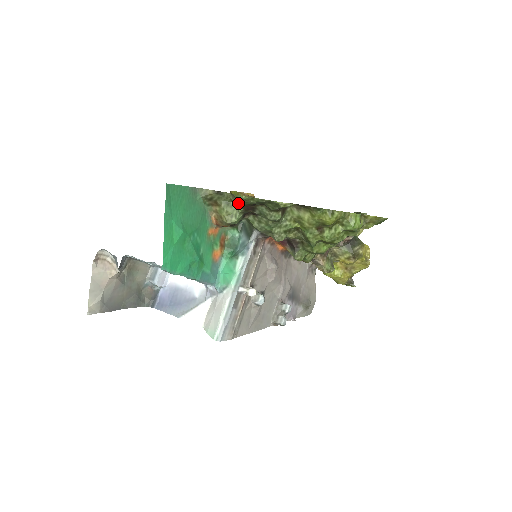
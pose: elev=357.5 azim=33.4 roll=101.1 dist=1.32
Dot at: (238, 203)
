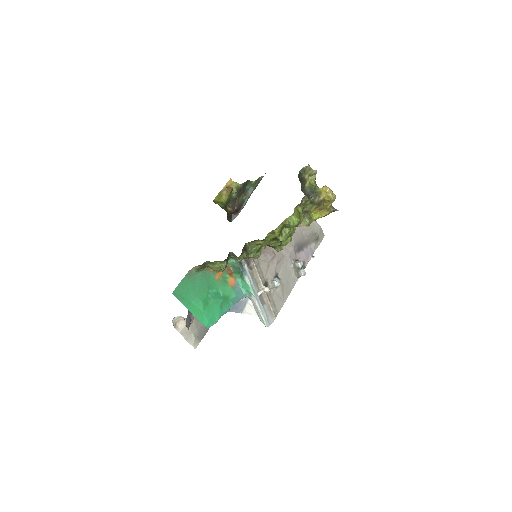
Dot at: occluded
